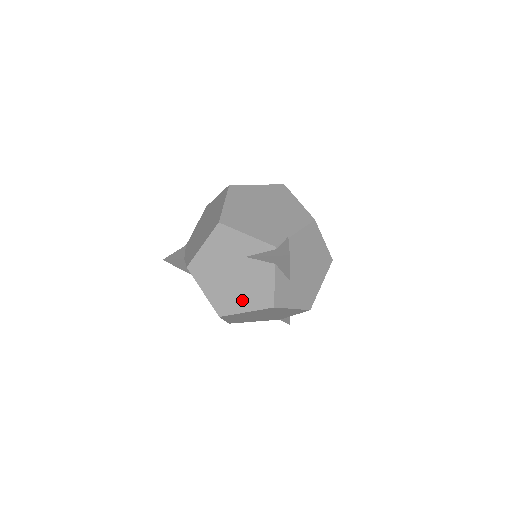
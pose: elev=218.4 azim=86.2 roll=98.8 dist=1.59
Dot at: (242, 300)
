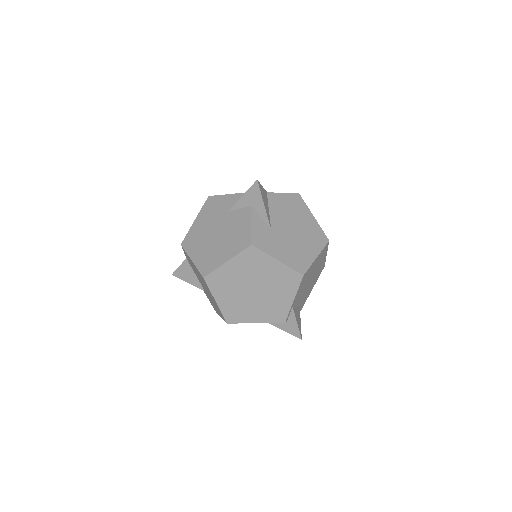
Dot at: (224, 251)
